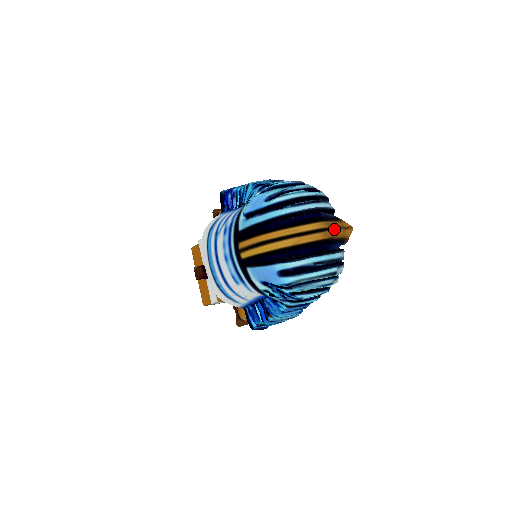
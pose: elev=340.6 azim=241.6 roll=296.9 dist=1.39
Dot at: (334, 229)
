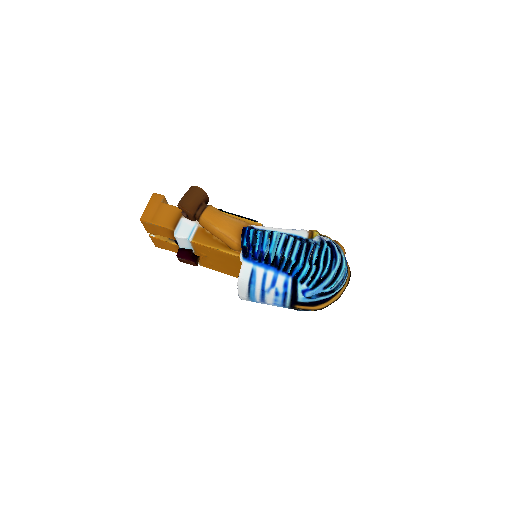
Dot at: (350, 275)
